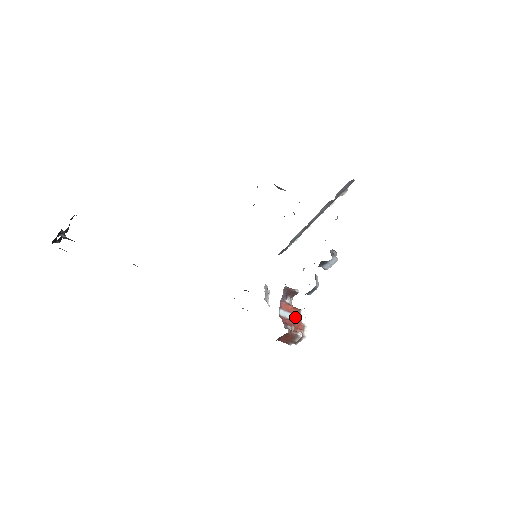
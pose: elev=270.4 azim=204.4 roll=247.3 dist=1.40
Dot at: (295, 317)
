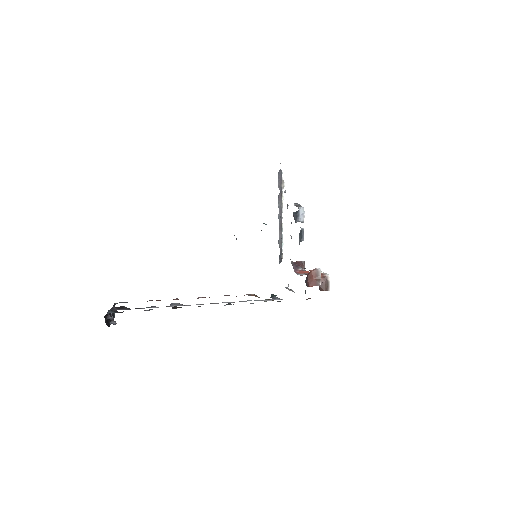
Dot at: occluded
